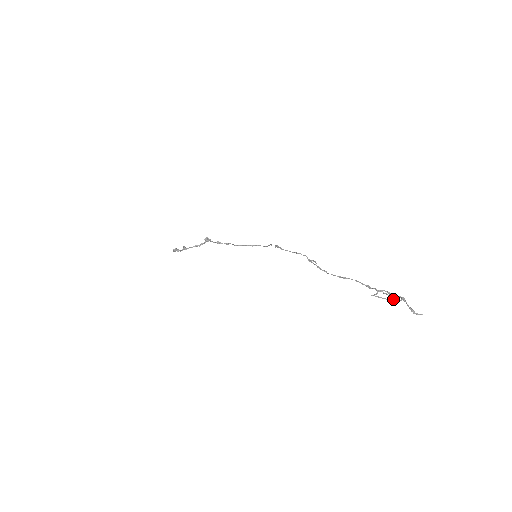
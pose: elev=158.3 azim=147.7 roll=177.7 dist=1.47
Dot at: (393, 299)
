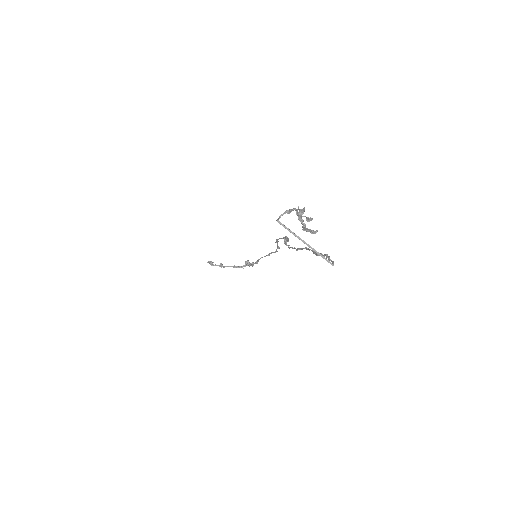
Dot at: occluded
